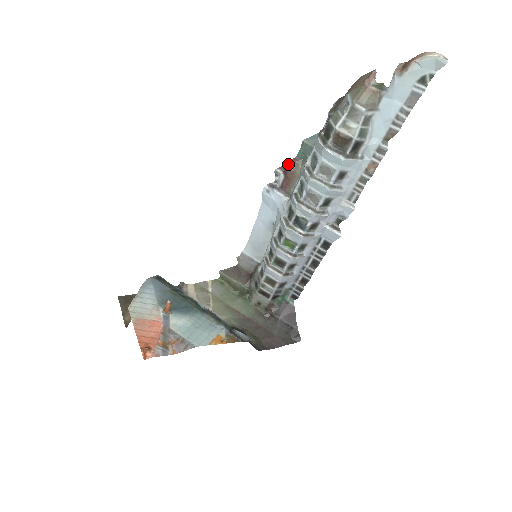
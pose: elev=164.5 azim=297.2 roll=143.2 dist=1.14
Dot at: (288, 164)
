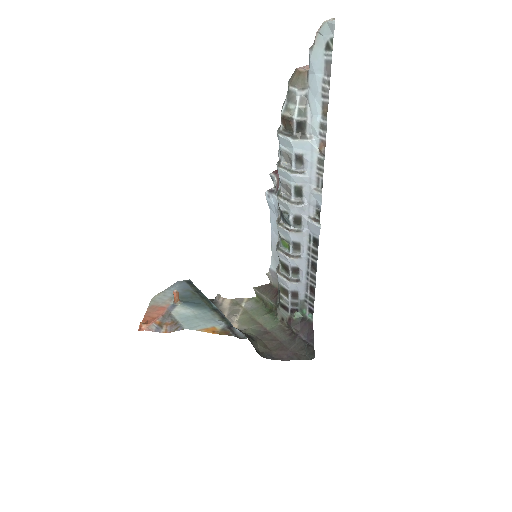
Dot at: occluded
